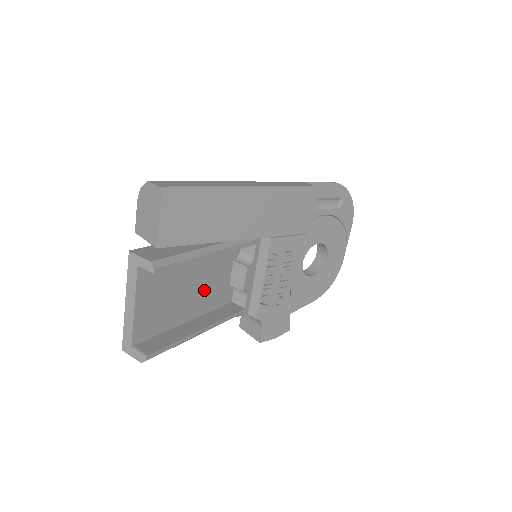
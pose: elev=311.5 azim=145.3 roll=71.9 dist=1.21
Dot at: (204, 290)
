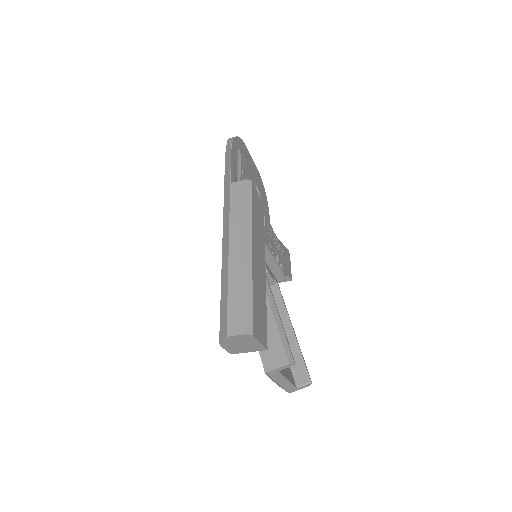
Dot at: occluded
